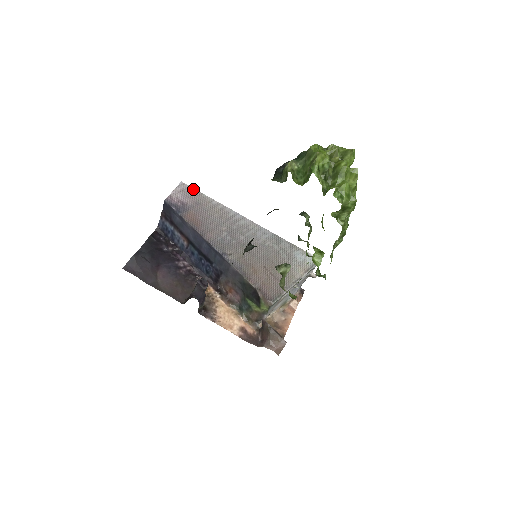
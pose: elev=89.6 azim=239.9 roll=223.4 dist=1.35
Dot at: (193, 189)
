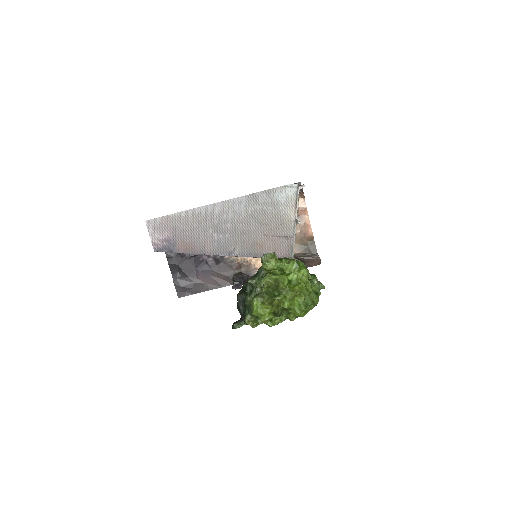
Dot at: (159, 219)
